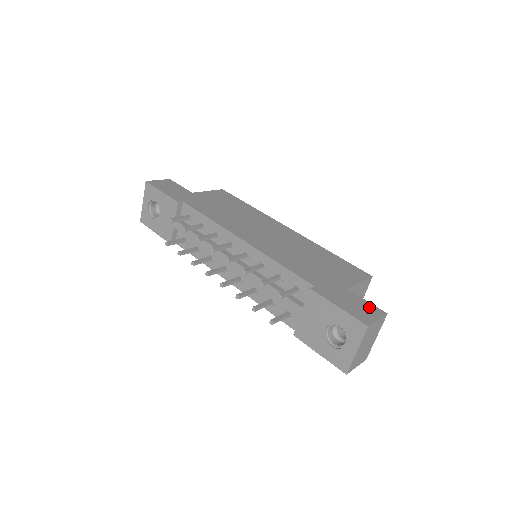
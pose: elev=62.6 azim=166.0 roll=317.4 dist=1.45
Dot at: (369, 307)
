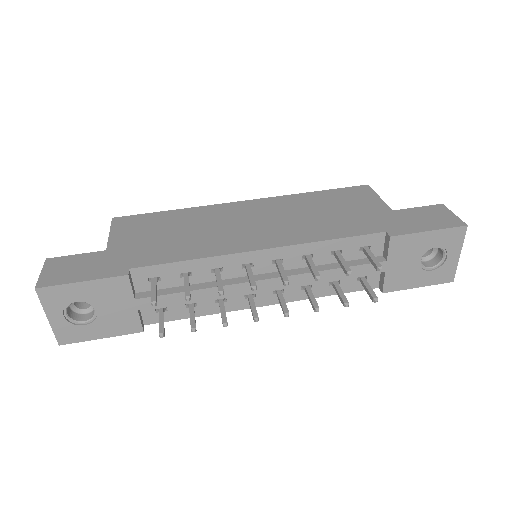
Dot at: (431, 210)
